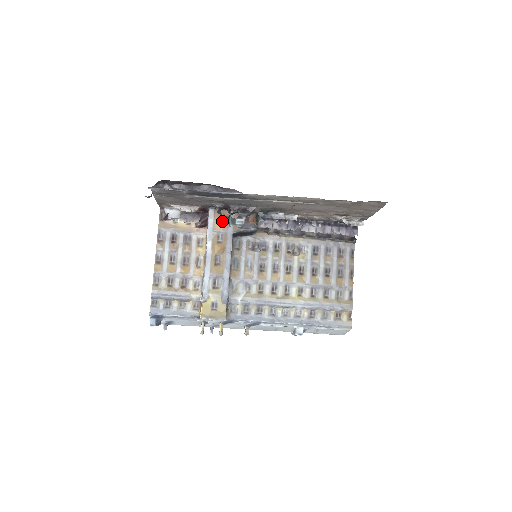
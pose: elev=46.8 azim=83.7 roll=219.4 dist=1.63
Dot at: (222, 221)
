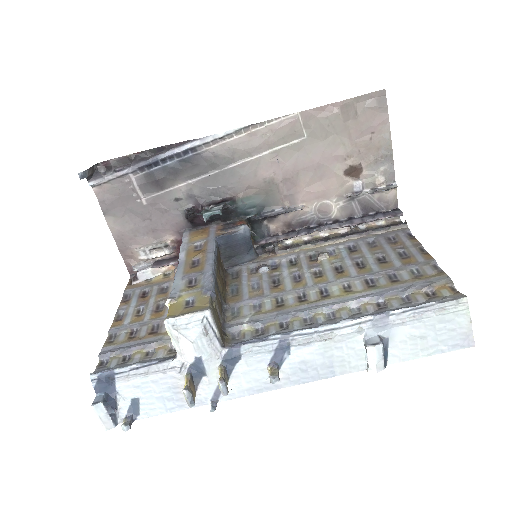
Dot at: (200, 235)
